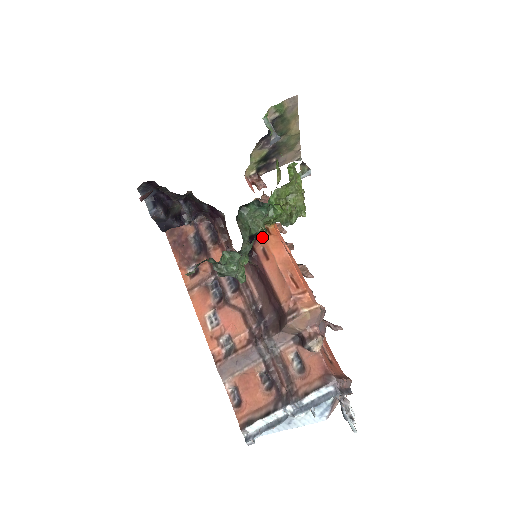
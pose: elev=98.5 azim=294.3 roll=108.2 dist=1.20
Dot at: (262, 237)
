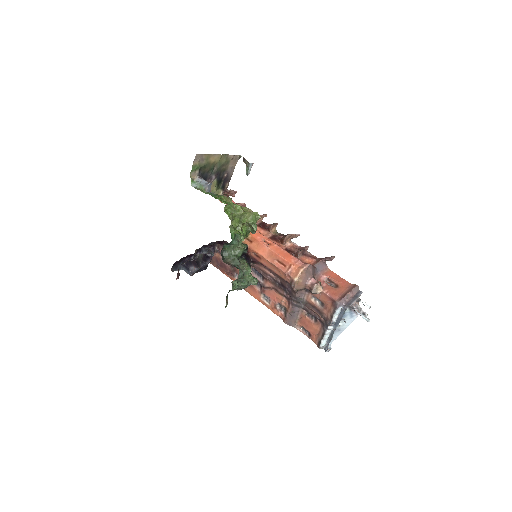
Dot at: (248, 248)
